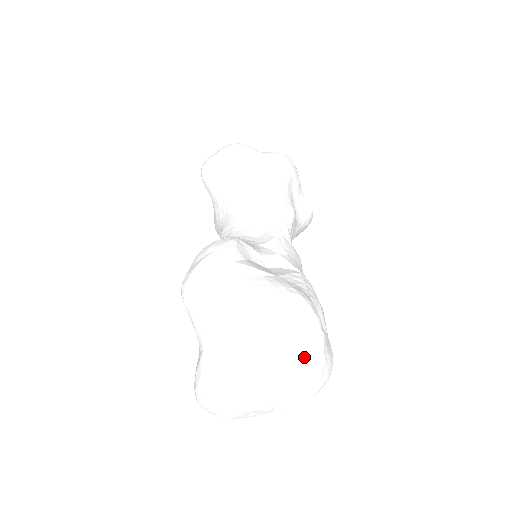
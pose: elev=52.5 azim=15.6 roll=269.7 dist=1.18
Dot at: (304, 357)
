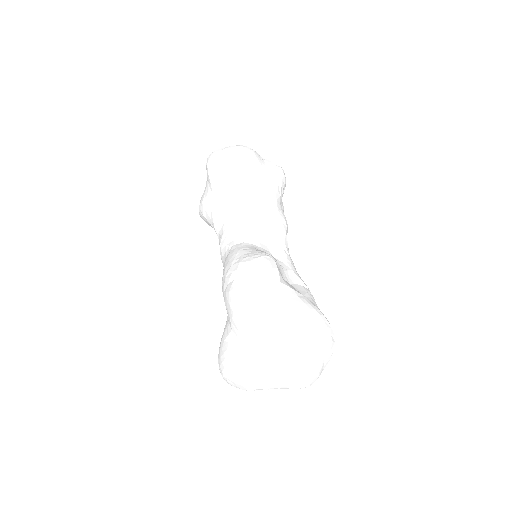
Dot at: (322, 361)
